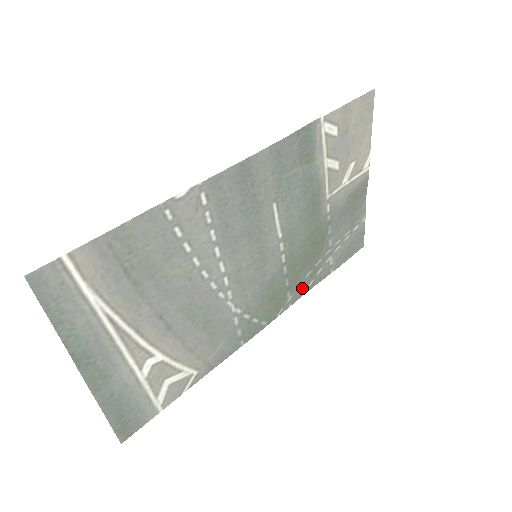
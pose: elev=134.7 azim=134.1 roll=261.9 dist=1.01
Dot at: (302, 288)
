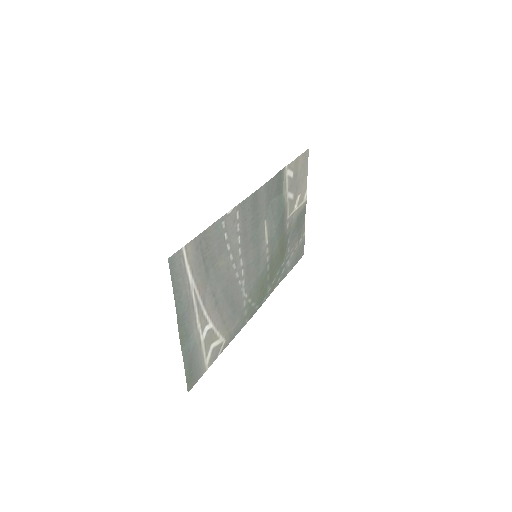
Dot at: (275, 283)
